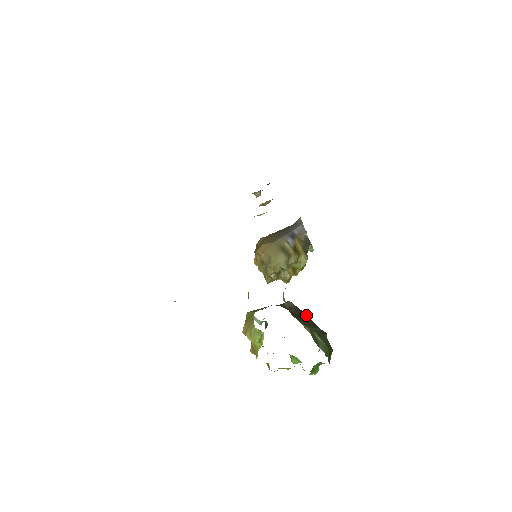
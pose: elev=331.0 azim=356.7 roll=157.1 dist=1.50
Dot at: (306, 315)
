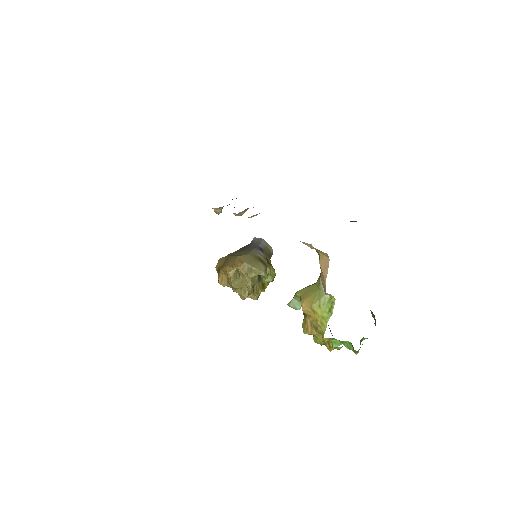
Dot at: occluded
